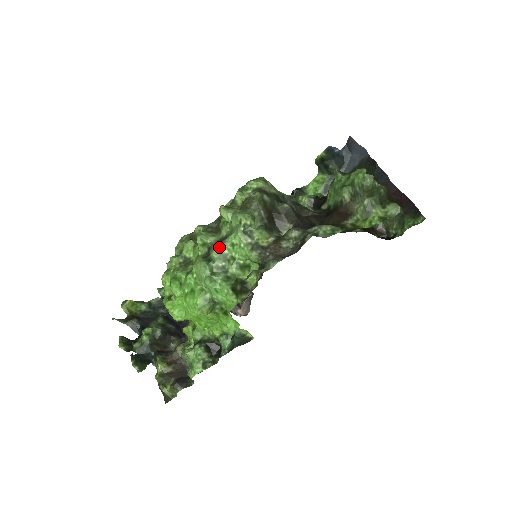
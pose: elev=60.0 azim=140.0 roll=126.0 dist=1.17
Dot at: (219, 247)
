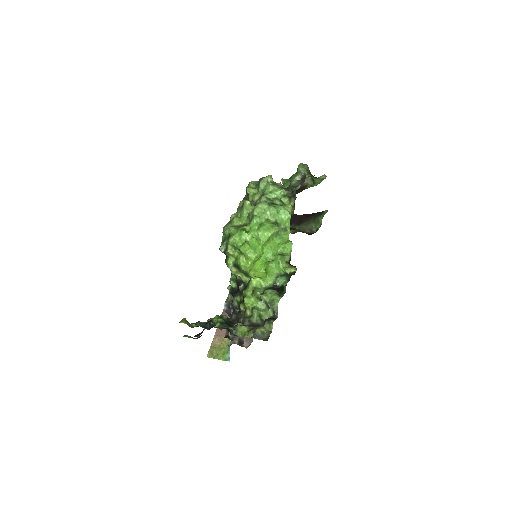
Dot at: (264, 195)
